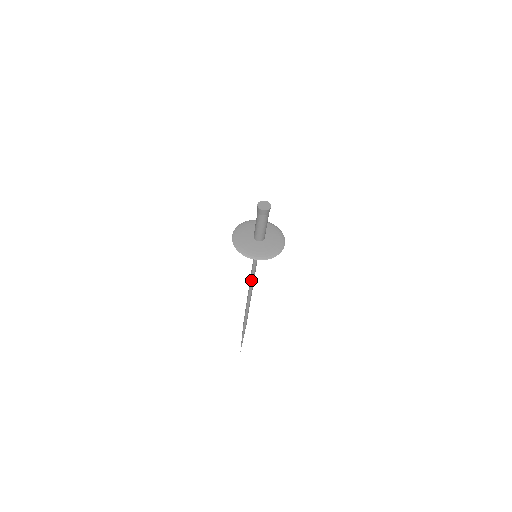
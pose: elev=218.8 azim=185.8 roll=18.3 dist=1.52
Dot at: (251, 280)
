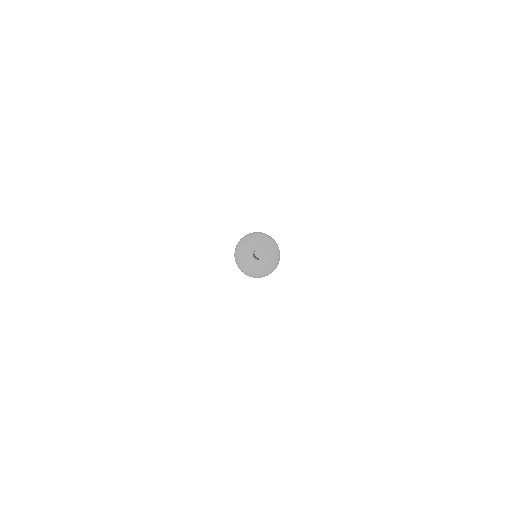
Dot at: occluded
